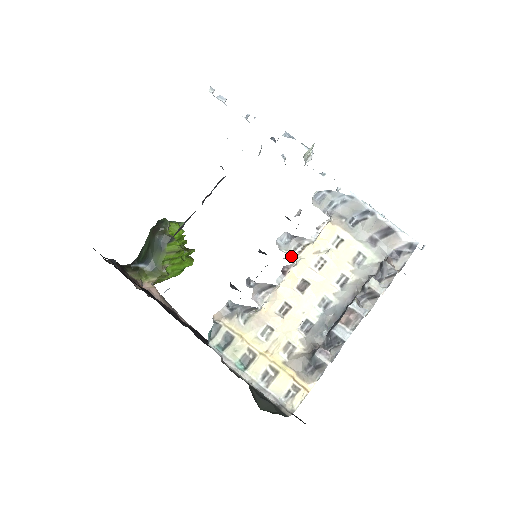
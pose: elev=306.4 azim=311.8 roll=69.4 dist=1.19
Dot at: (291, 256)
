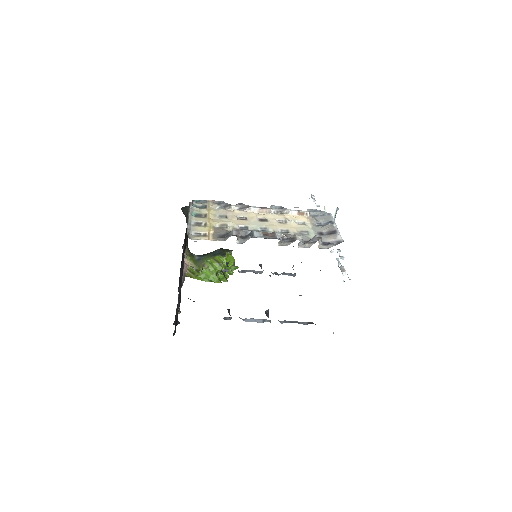
Dot at: occluded
